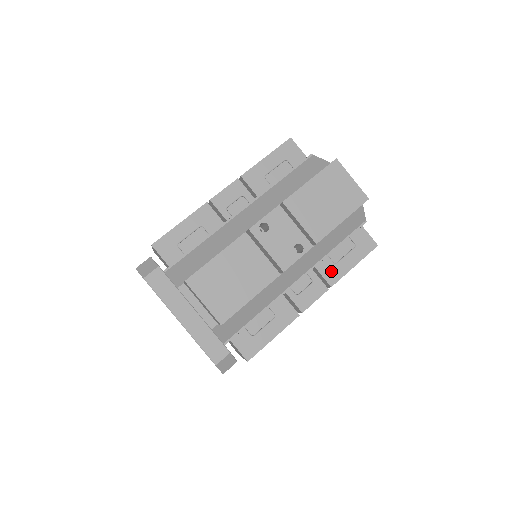
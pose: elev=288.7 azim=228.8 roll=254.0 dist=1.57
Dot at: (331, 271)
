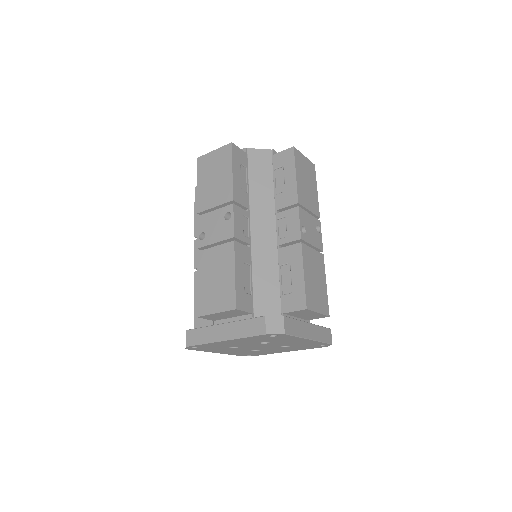
Dot at: occluded
